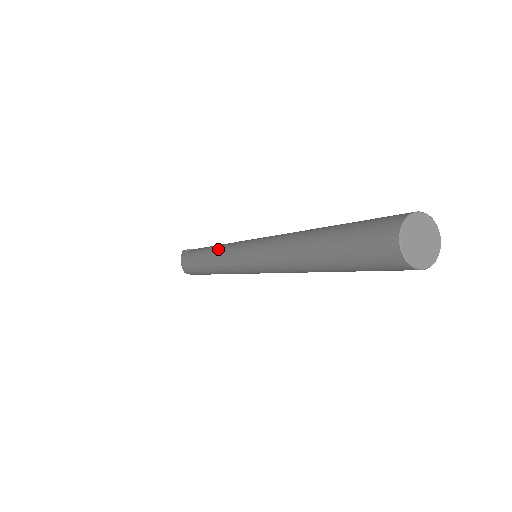
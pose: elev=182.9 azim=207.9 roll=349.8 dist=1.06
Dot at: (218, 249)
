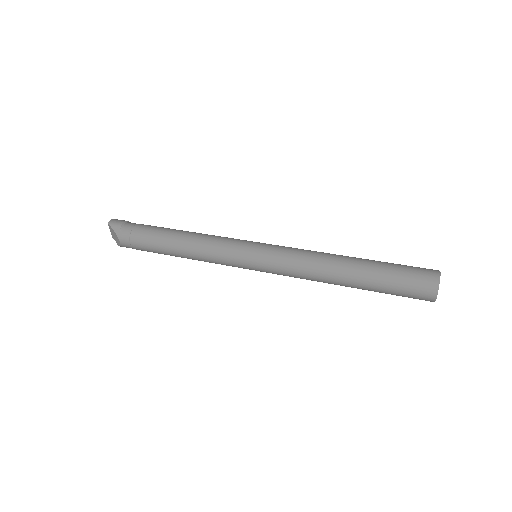
Dot at: (204, 246)
